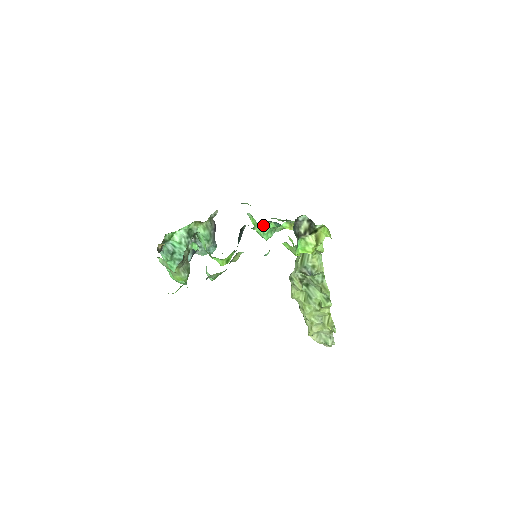
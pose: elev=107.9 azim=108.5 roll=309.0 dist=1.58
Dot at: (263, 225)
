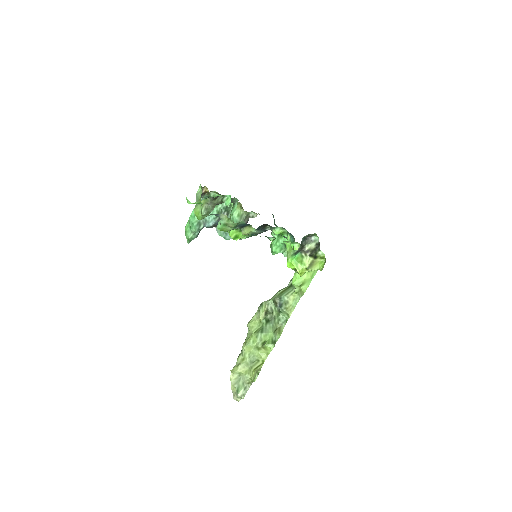
Dot at: (281, 236)
